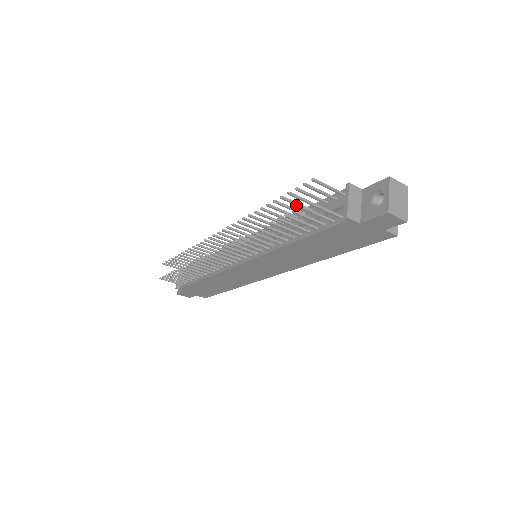
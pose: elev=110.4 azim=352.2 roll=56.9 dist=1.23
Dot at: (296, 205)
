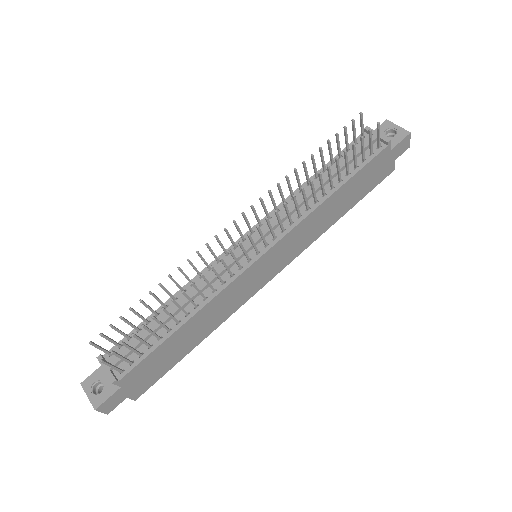
Dot at: (331, 154)
